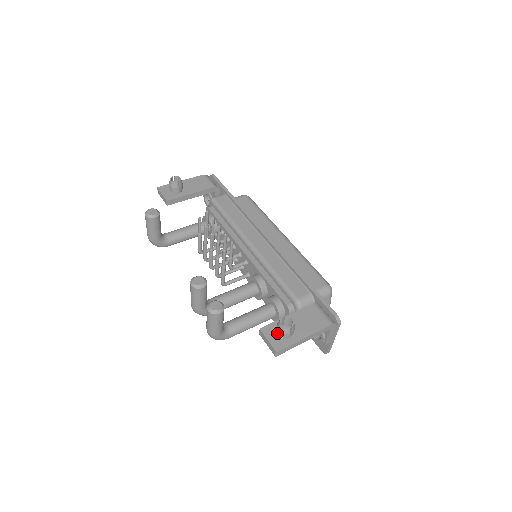
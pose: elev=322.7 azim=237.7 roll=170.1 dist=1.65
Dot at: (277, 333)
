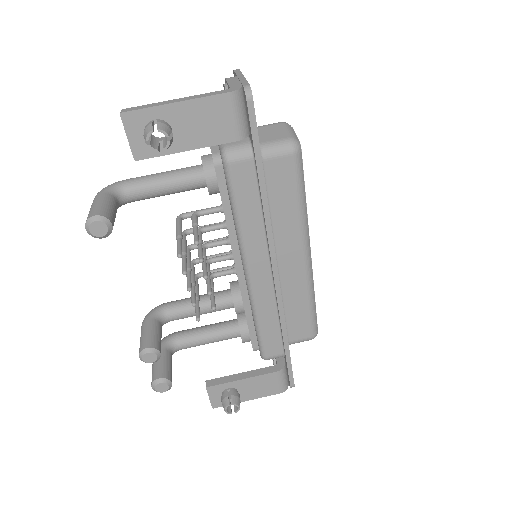
Dot at: (222, 395)
